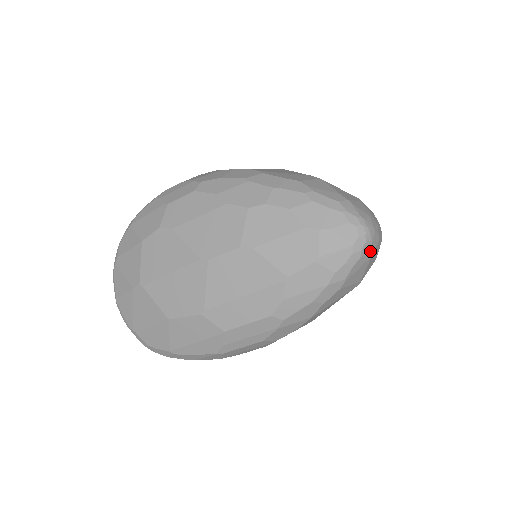
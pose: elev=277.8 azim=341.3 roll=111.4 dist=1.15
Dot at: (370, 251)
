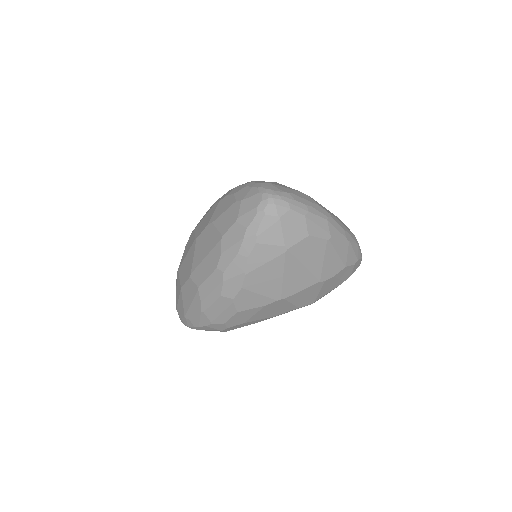
Dot at: (276, 213)
